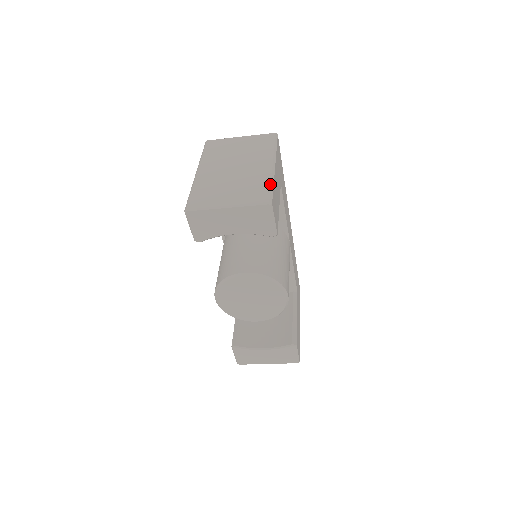
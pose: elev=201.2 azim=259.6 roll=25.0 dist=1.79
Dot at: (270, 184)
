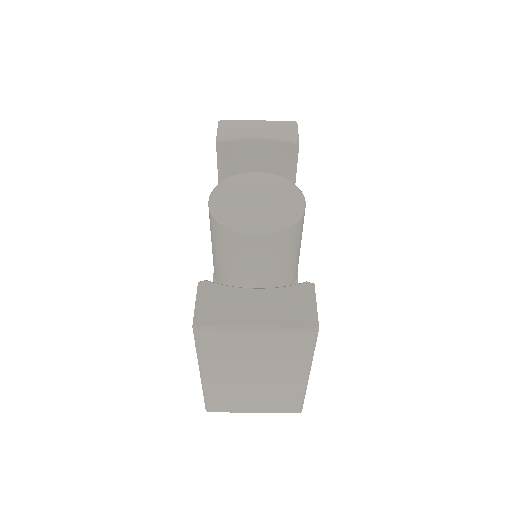
Dot at: occluded
